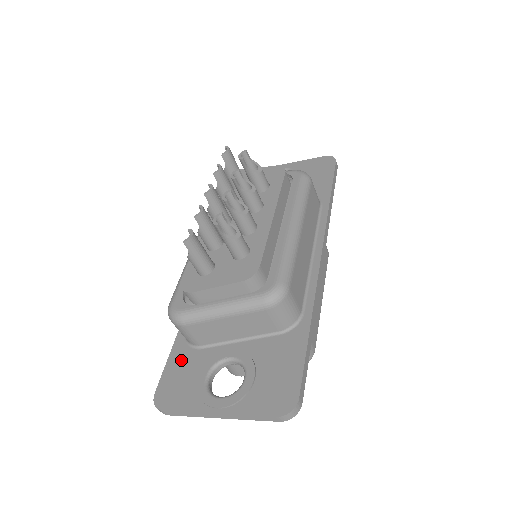
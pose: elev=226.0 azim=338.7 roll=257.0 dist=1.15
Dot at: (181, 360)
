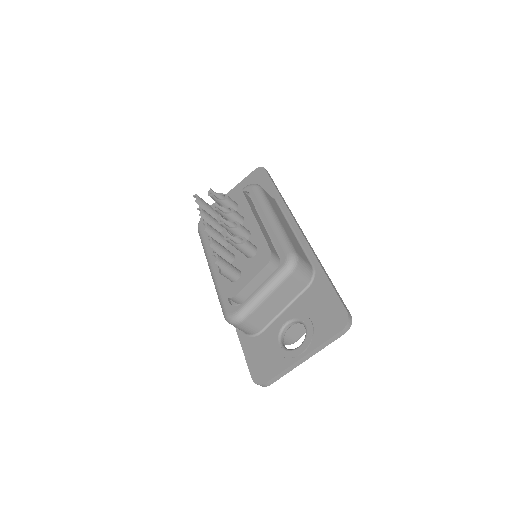
Dot at: (254, 348)
